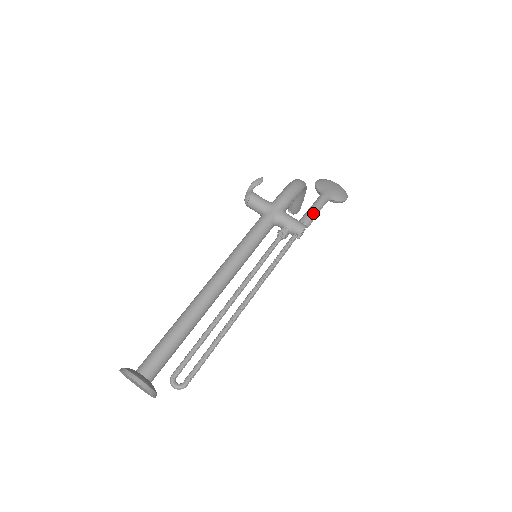
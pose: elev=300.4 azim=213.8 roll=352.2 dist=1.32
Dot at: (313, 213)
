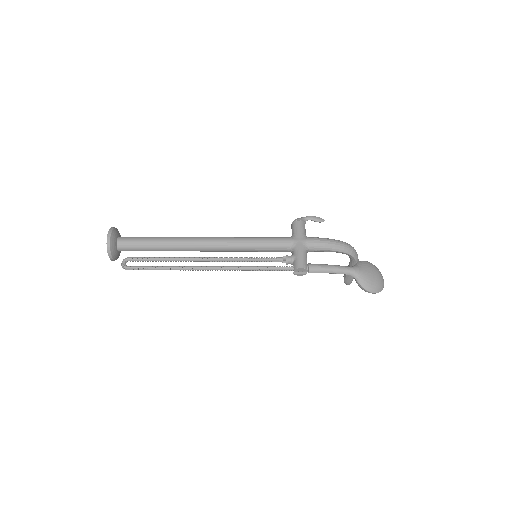
Dot at: (323, 268)
